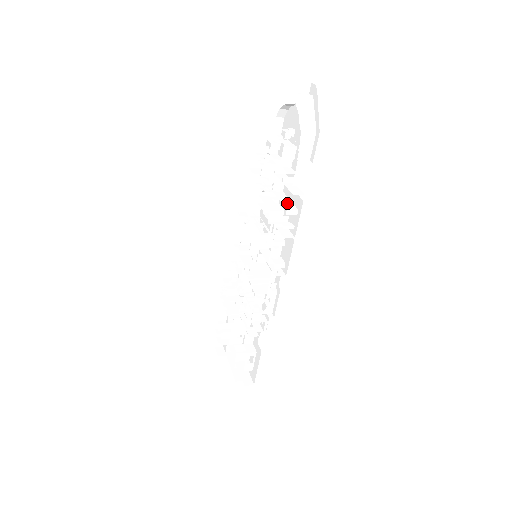
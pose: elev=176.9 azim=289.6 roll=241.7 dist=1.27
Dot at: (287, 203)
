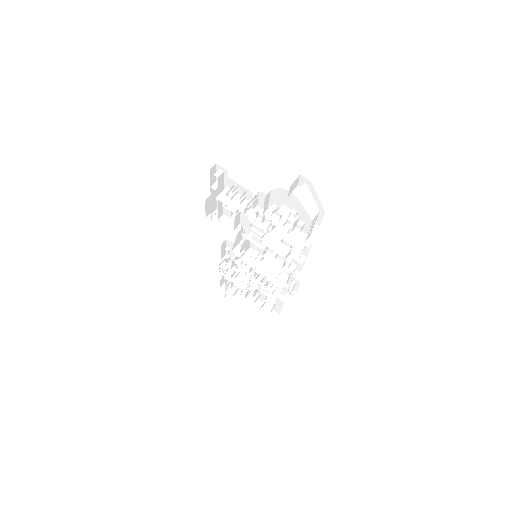
Dot at: (294, 242)
